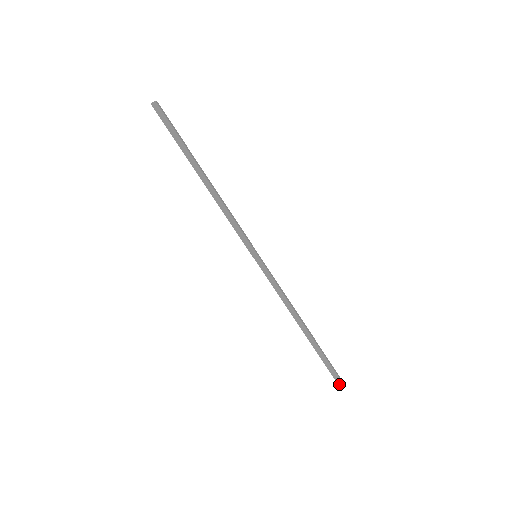
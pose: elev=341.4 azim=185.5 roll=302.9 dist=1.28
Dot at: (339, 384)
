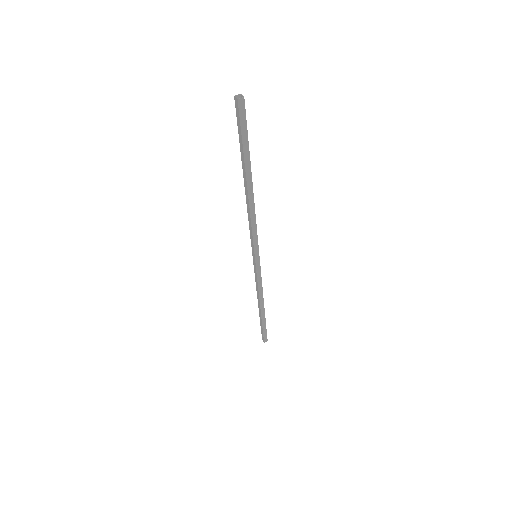
Dot at: (262, 339)
